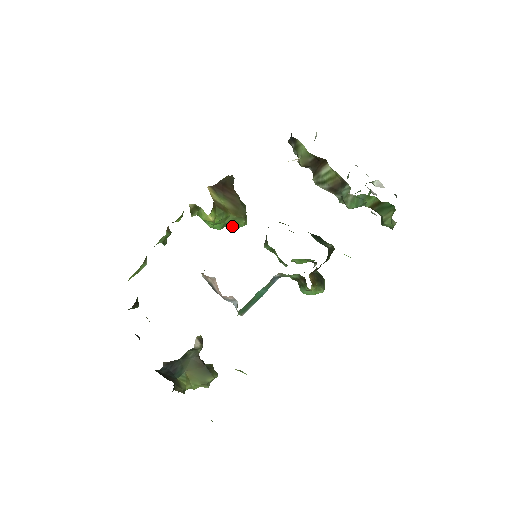
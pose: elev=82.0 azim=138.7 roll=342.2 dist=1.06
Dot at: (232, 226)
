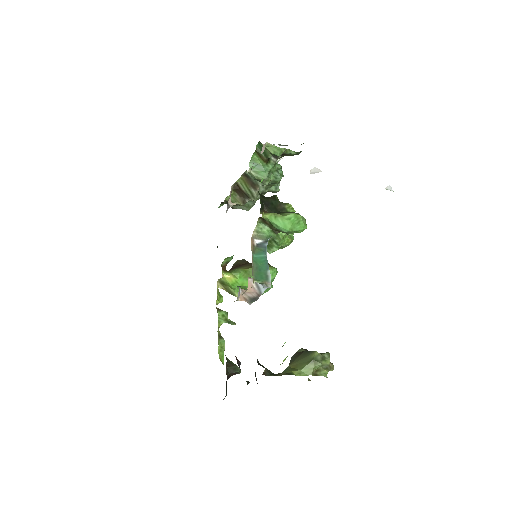
Dot at: occluded
